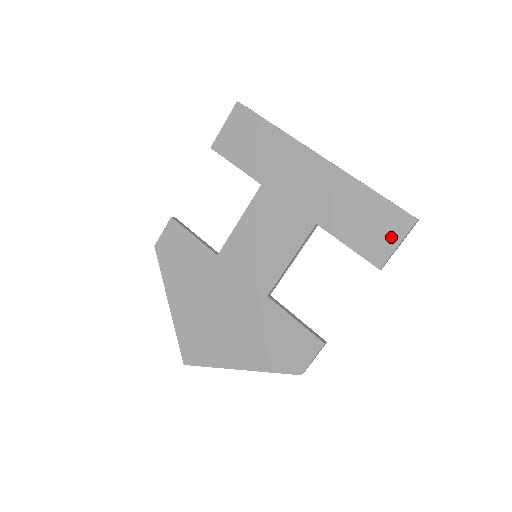
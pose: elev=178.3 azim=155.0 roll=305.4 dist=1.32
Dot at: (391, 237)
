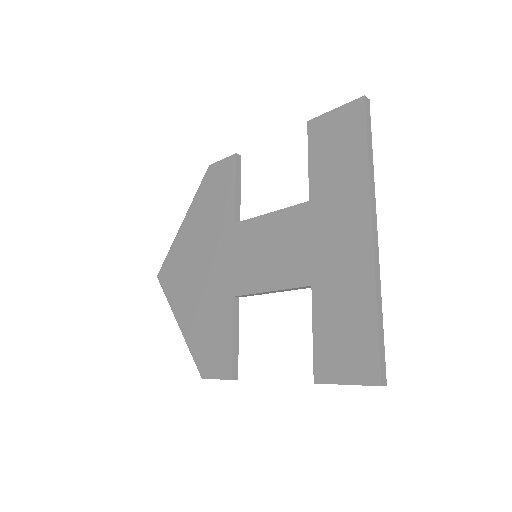
Dot at: (347, 370)
